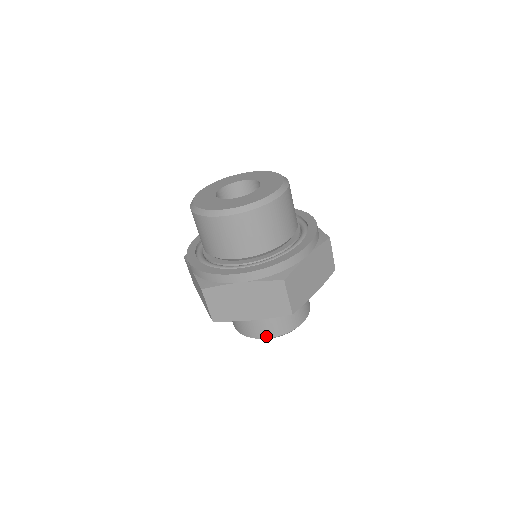
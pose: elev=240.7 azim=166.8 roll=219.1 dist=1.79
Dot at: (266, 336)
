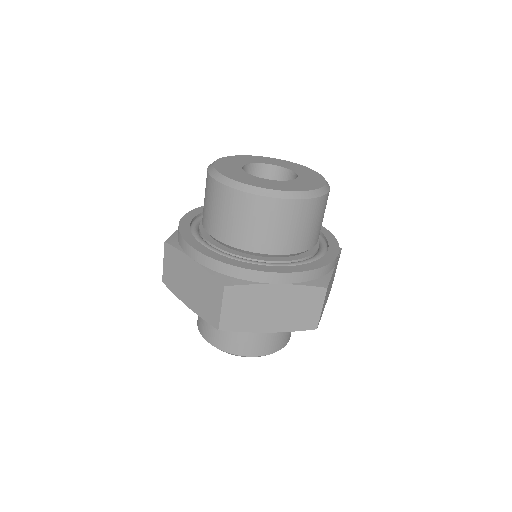
Dot at: (208, 338)
